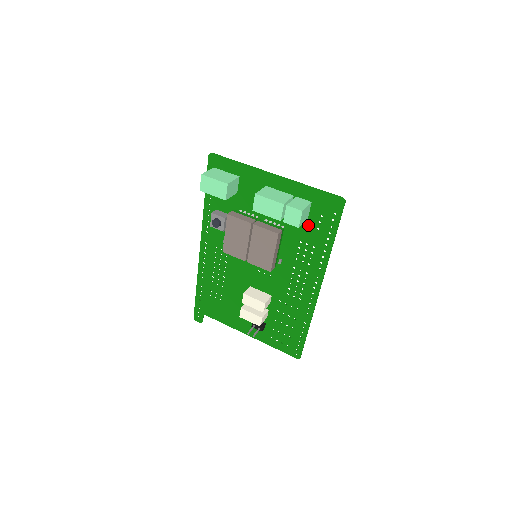
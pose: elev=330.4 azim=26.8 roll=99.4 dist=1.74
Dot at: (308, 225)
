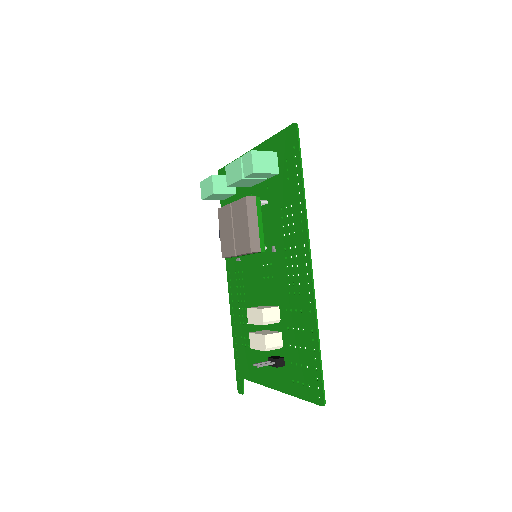
Dot at: (281, 182)
